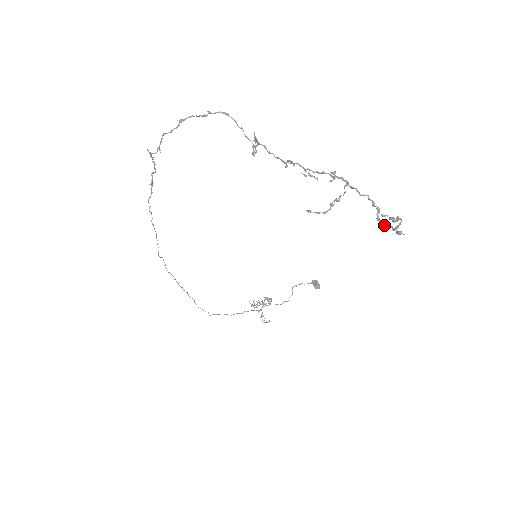
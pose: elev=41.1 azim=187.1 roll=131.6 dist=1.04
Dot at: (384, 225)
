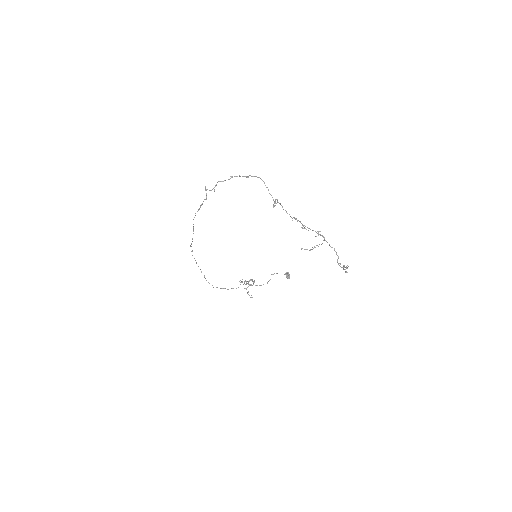
Dot at: (340, 266)
